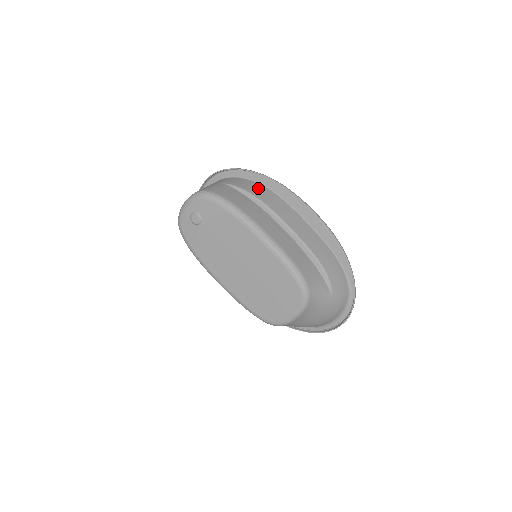
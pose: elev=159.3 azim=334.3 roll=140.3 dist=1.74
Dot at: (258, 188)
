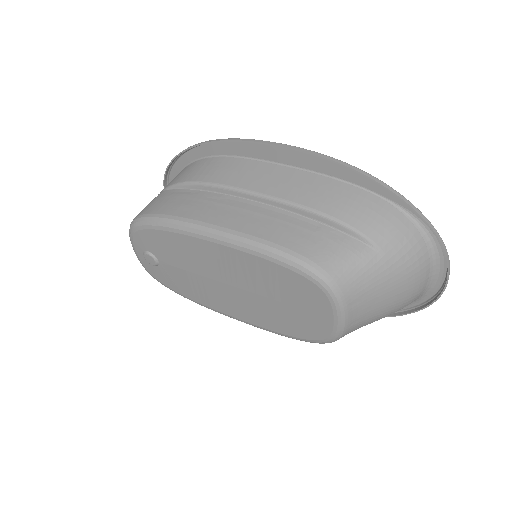
Dot at: (201, 166)
